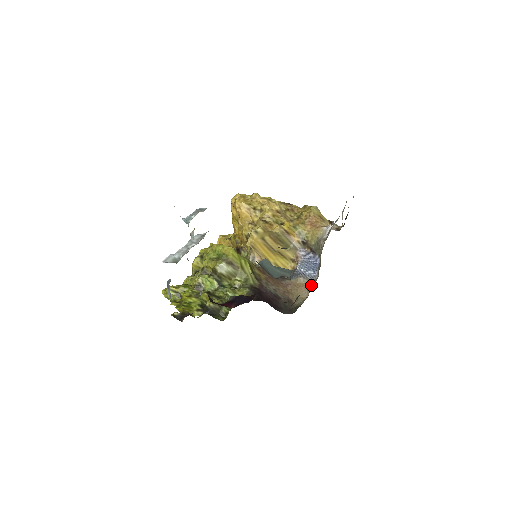
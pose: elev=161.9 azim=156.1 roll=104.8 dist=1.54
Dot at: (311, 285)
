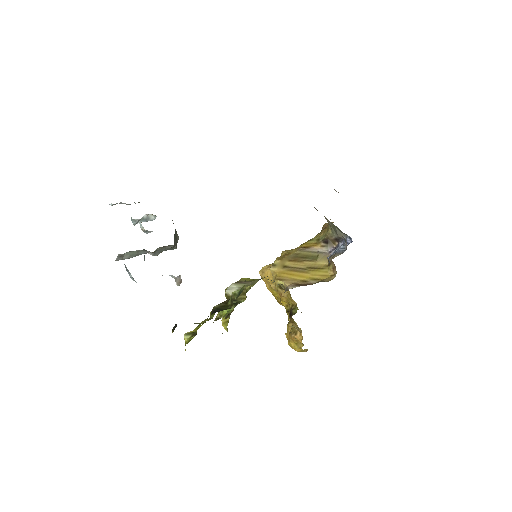
Dot at: occluded
